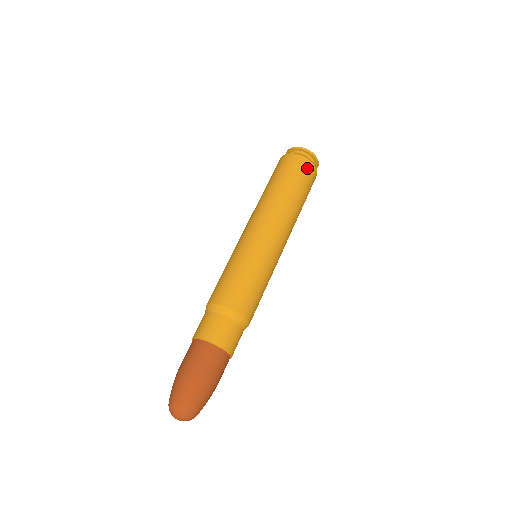
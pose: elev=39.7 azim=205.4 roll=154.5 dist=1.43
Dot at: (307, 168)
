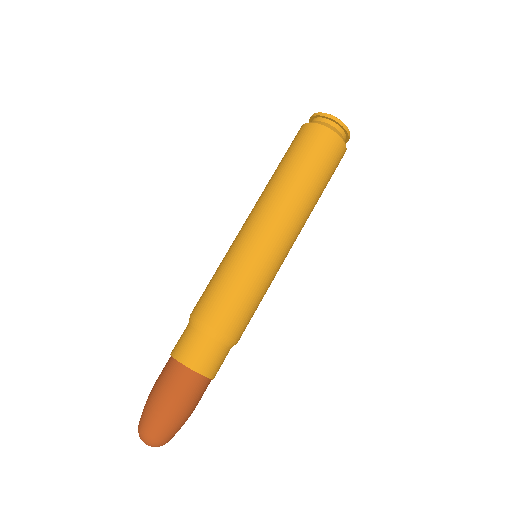
Dot at: (340, 157)
